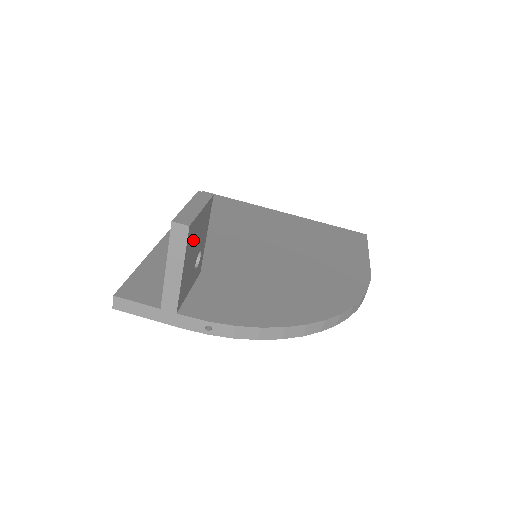
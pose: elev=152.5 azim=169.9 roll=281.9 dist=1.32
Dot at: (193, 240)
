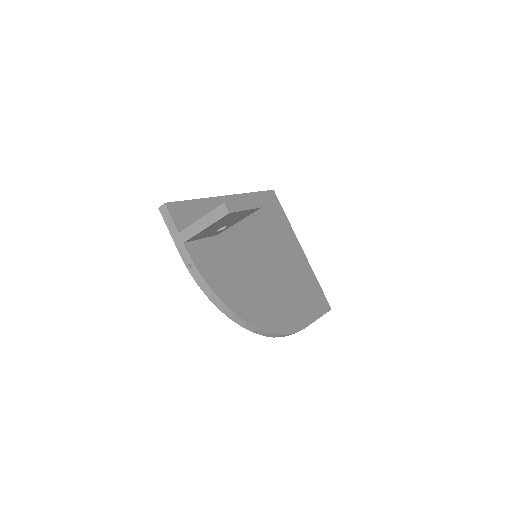
Dot at: (227, 219)
